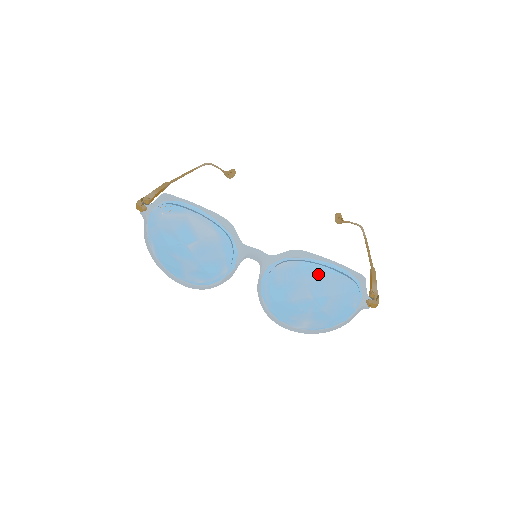
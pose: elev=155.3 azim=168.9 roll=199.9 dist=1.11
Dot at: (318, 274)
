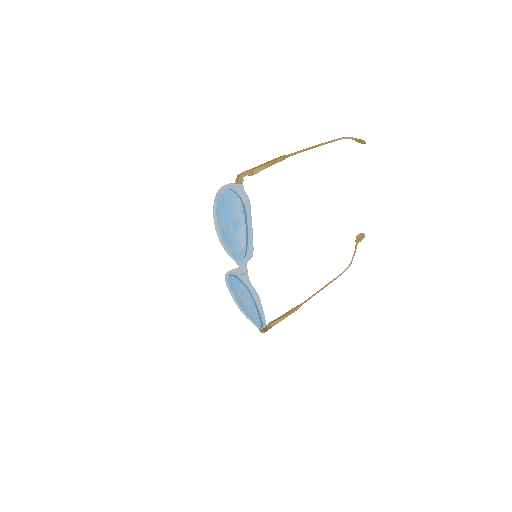
Dot at: (254, 308)
